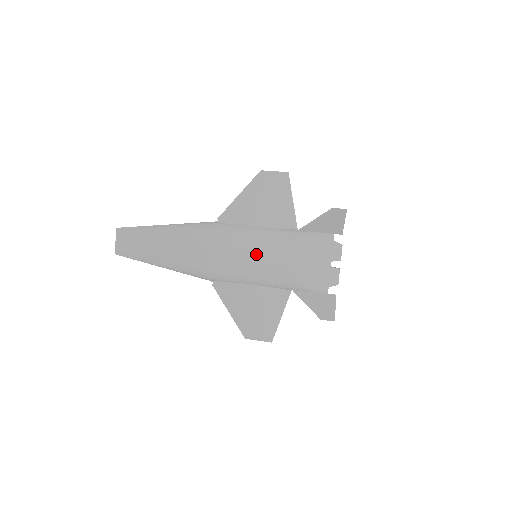
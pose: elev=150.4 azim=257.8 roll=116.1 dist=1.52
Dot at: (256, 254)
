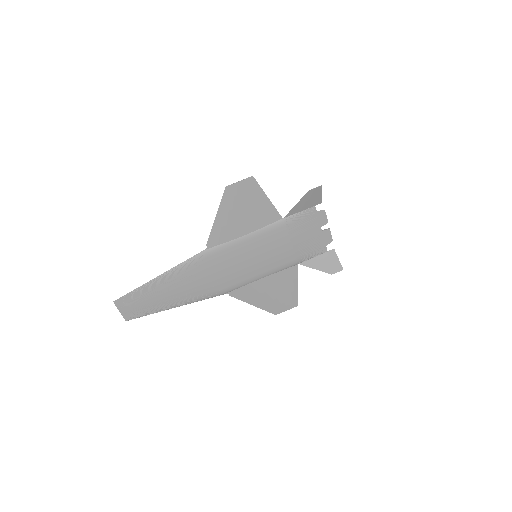
Dot at: (256, 256)
